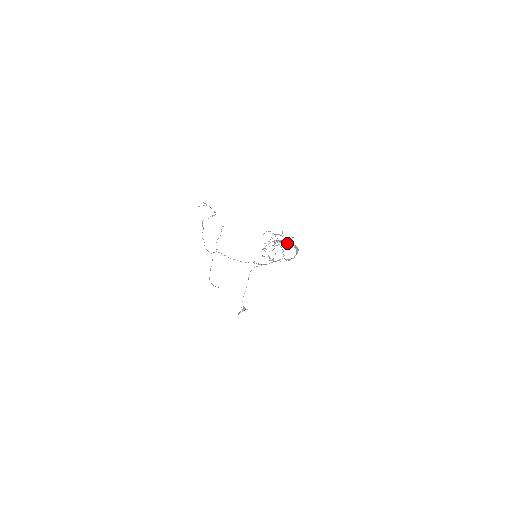
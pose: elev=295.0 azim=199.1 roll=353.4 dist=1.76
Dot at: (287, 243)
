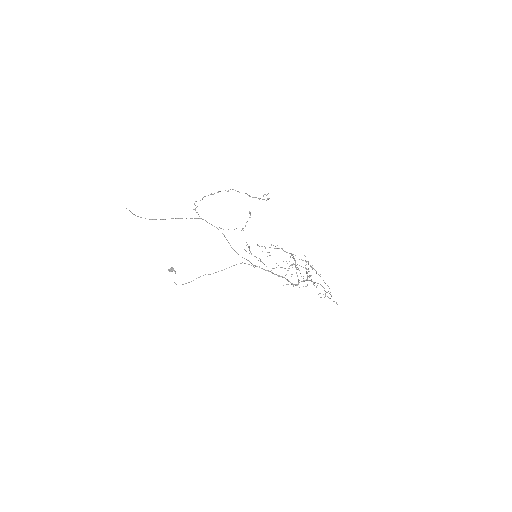
Dot at: occluded
